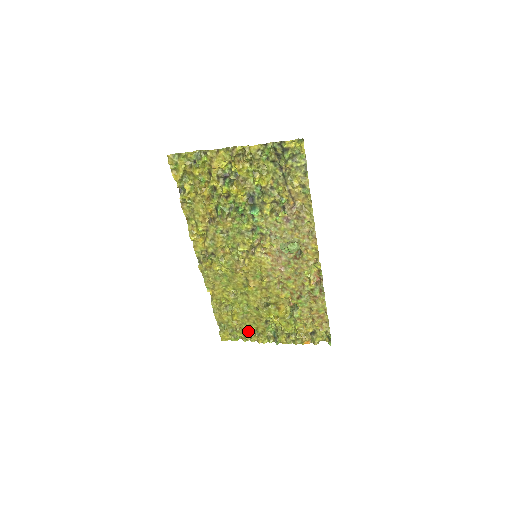
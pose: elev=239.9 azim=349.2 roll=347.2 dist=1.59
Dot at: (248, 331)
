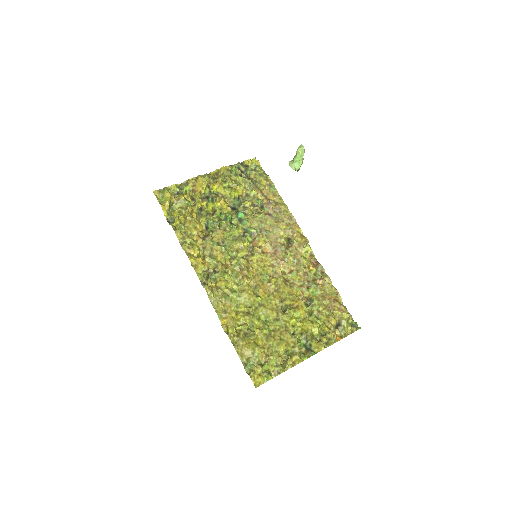
Dot at: (279, 354)
